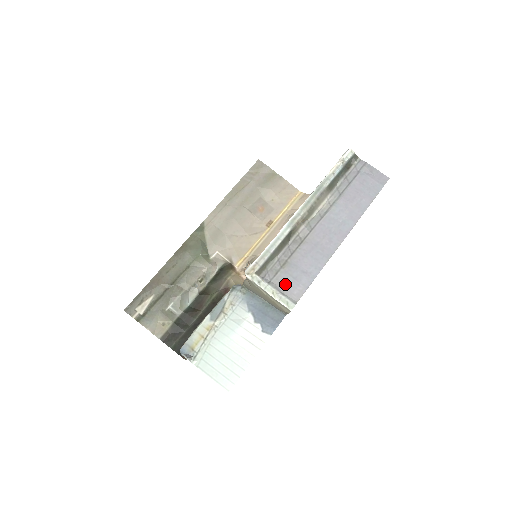
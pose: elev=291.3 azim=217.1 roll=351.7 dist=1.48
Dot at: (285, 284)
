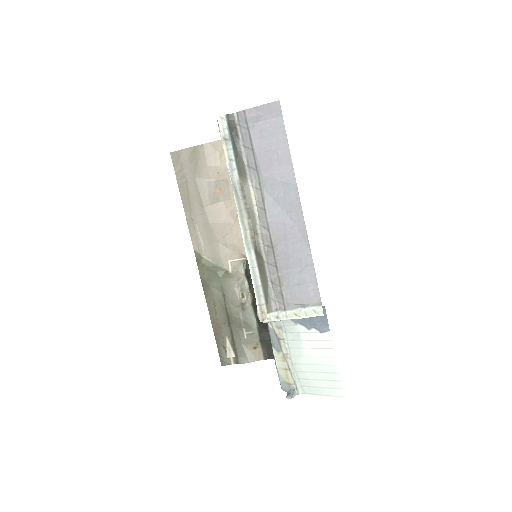
Dot at: (297, 297)
